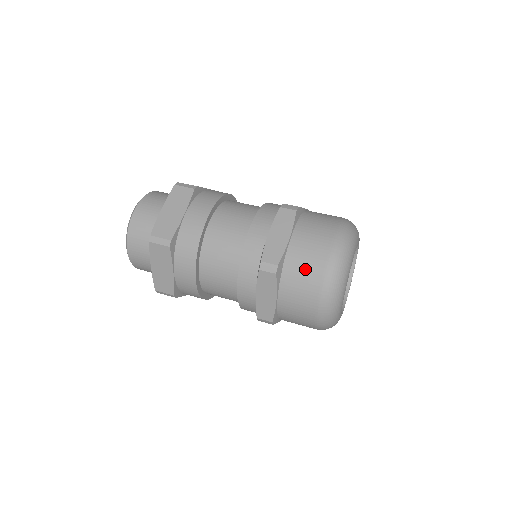
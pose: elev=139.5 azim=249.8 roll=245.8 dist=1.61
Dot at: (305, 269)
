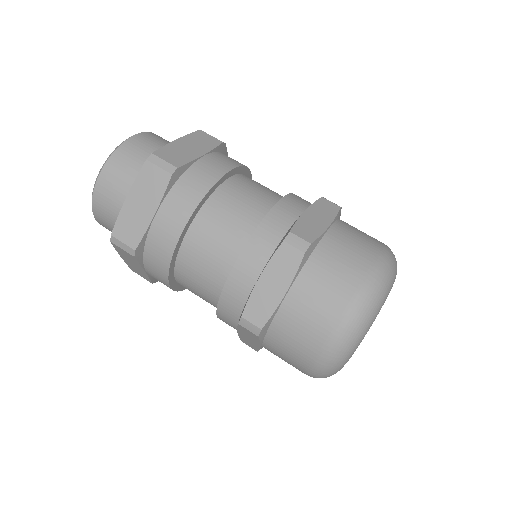
Dot at: (341, 265)
